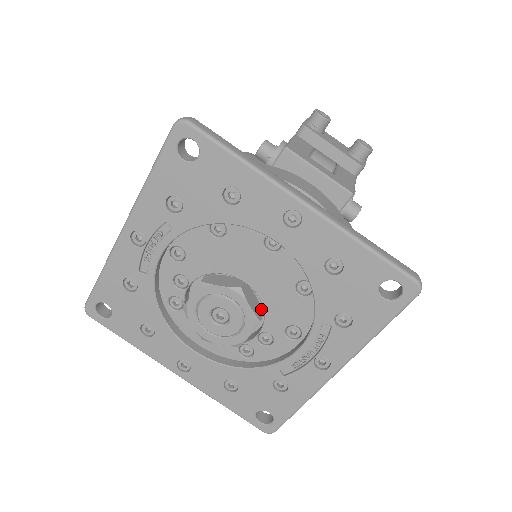
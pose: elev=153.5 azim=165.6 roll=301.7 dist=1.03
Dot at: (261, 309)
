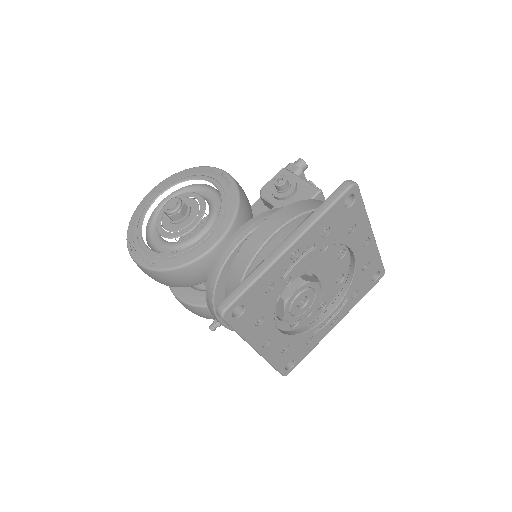
Dot at: occluded
